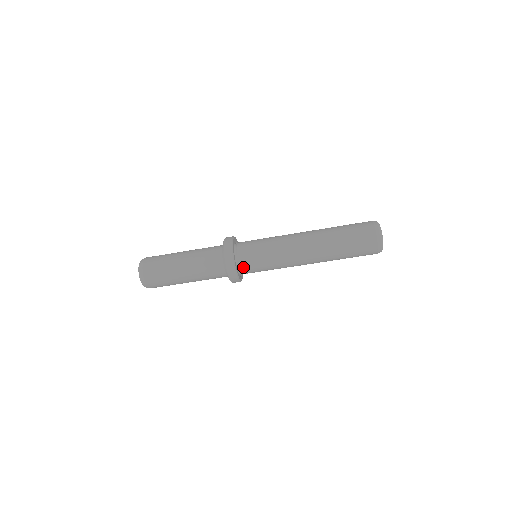
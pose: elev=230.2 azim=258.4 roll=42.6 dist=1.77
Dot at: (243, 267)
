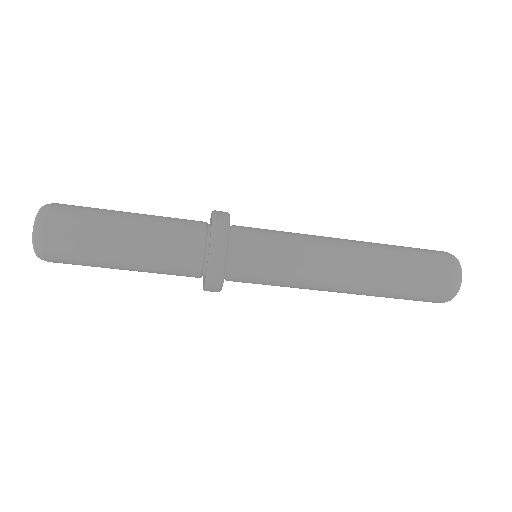
Dot at: (238, 248)
